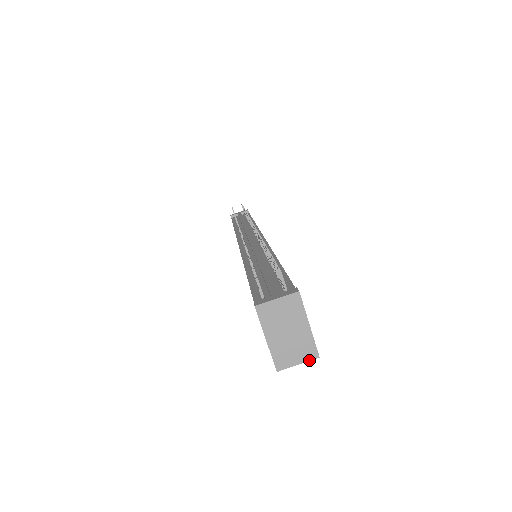
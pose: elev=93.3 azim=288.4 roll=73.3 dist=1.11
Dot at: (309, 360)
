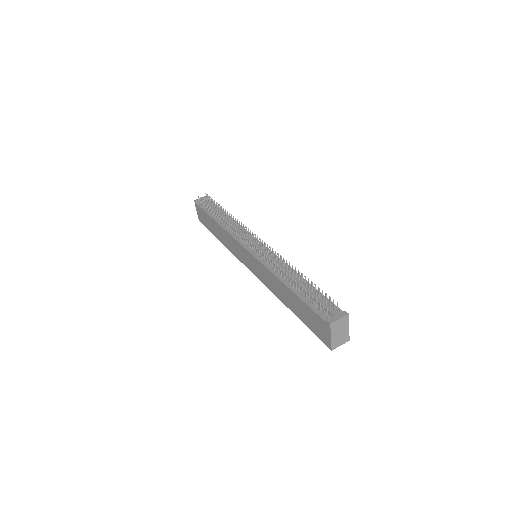
Dot at: occluded
